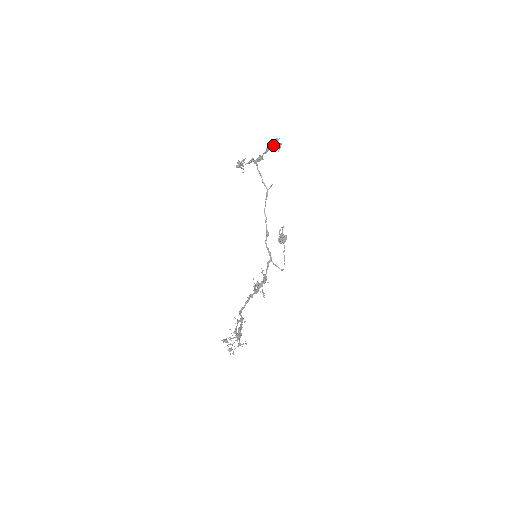
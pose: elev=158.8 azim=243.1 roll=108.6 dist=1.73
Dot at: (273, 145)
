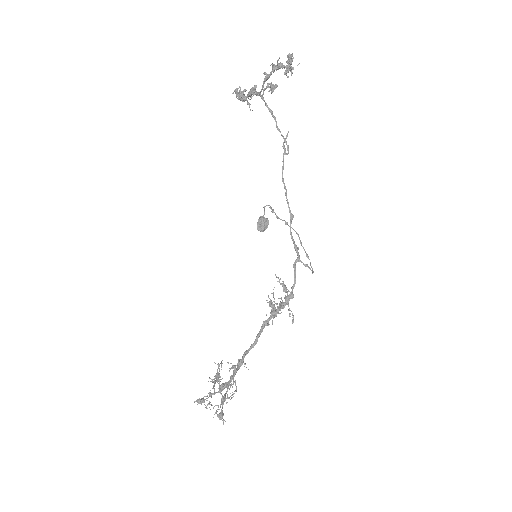
Dot at: (279, 67)
